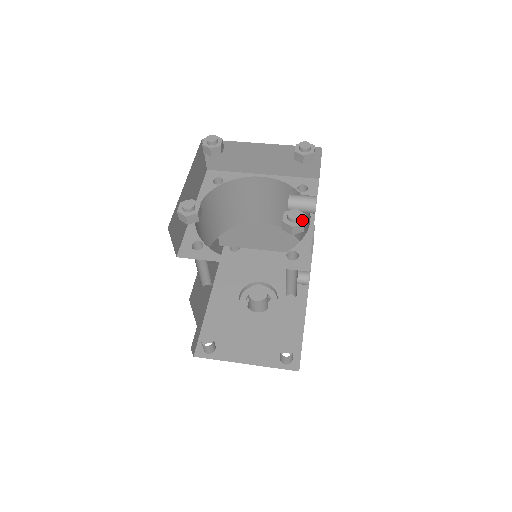
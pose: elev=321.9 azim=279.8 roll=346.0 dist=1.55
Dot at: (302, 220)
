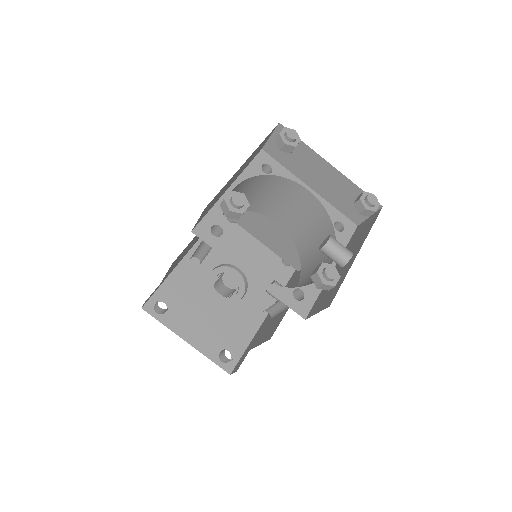
Dot at: (335, 282)
